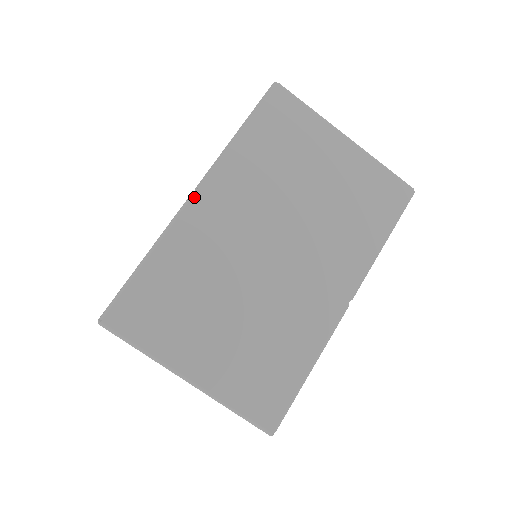
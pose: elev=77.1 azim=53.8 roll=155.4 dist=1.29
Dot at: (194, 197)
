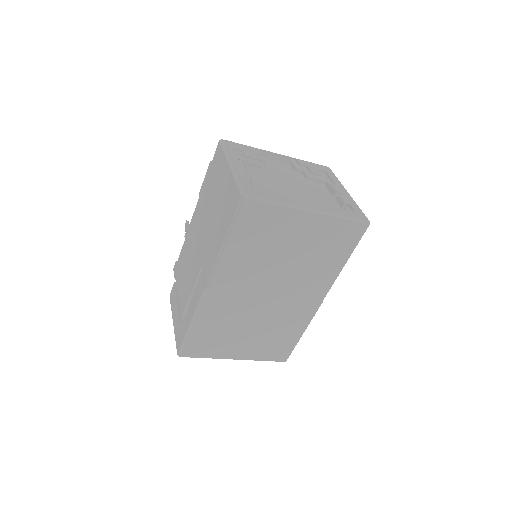
Dot at: (207, 290)
